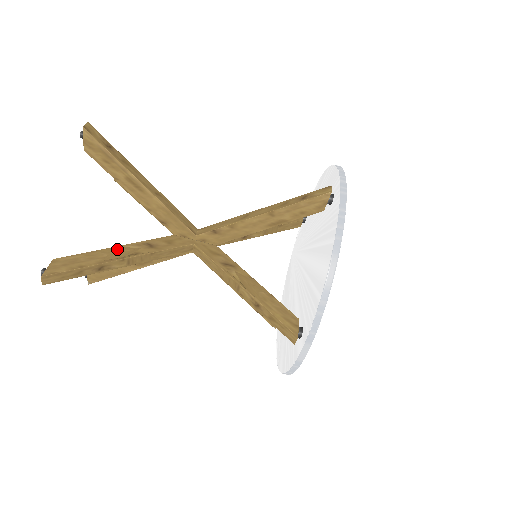
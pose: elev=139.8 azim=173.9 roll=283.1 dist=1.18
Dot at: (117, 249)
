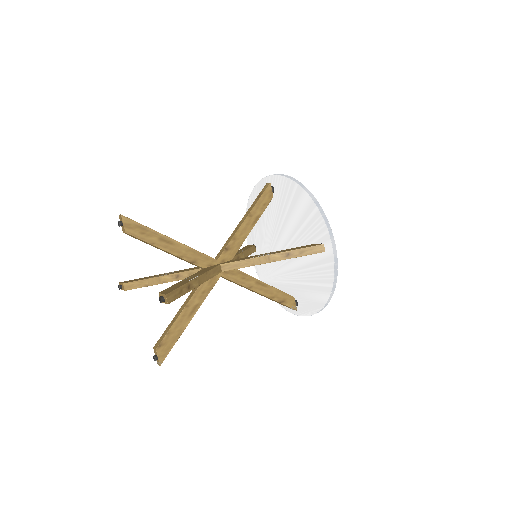
Dot at: (185, 279)
